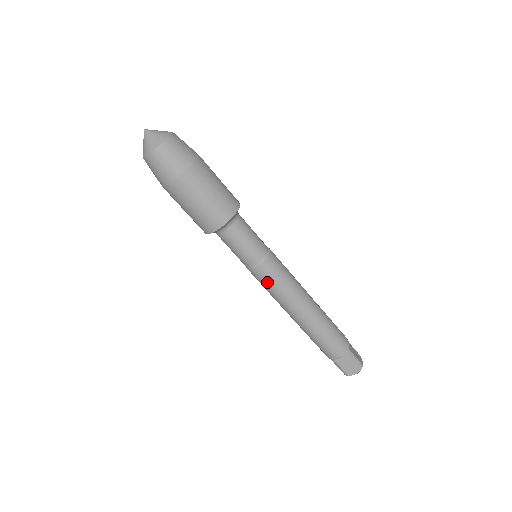
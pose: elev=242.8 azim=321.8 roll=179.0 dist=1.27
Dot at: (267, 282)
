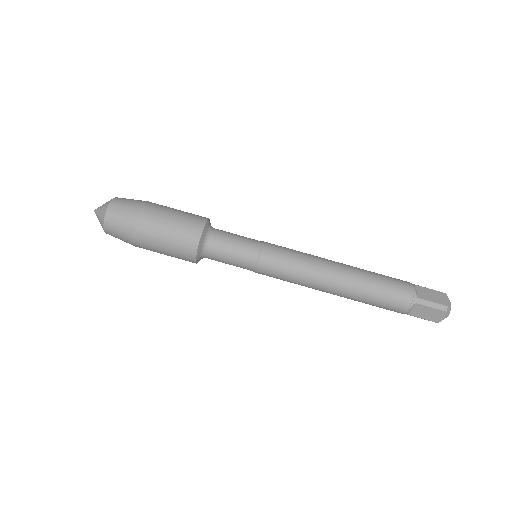
Dot at: (283, 255)
